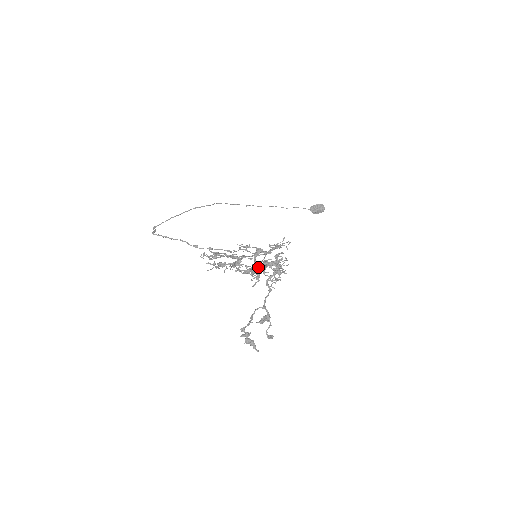
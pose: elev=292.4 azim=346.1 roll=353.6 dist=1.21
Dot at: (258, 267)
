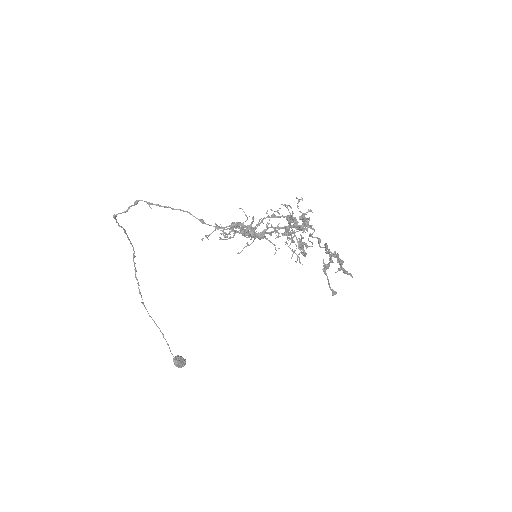
Dot at: occluded
